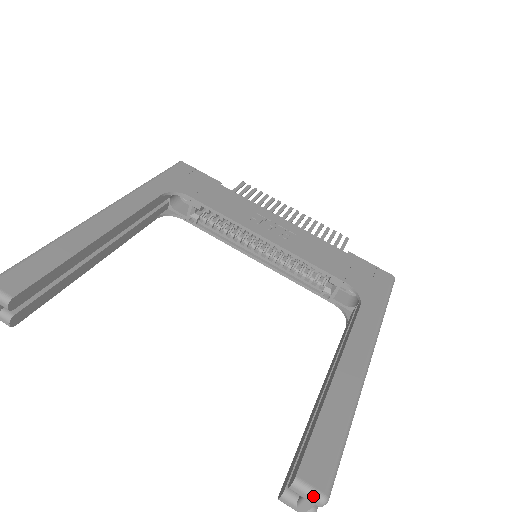
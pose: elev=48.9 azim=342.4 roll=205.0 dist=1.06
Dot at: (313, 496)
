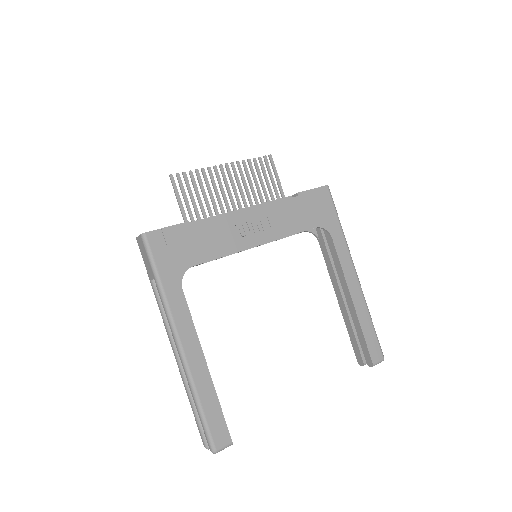
Dot at: occluded
